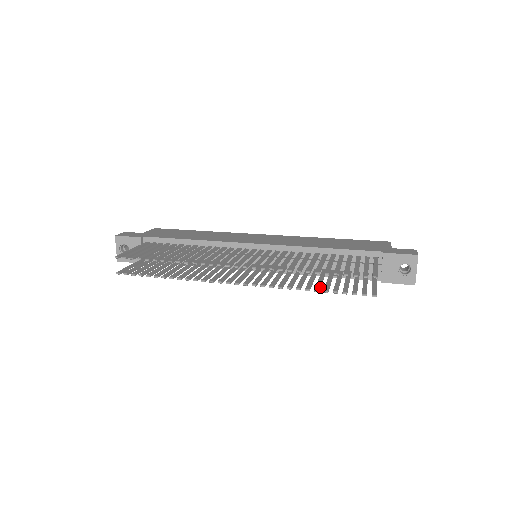
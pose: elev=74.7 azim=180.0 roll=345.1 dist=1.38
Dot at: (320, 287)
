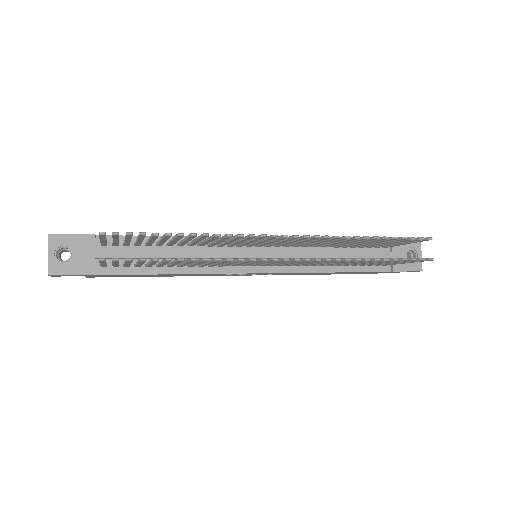
Dot at: (370, 261)
